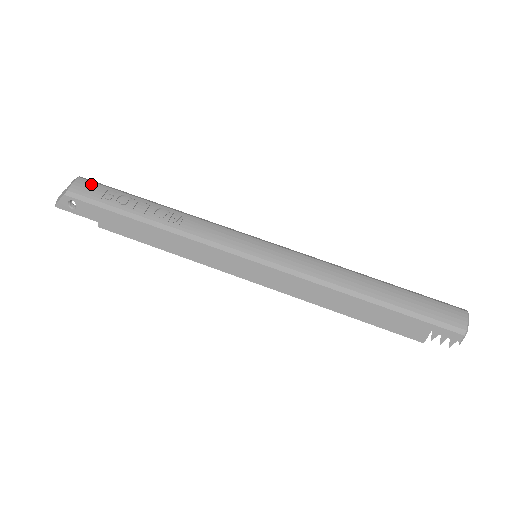
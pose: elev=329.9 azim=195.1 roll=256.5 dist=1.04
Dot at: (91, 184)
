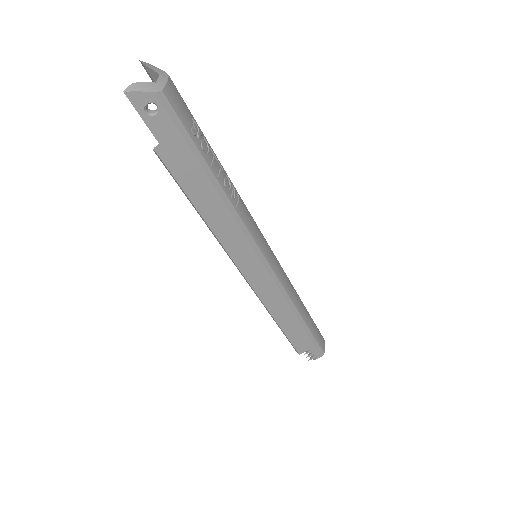
Dot at: (181, 98)
